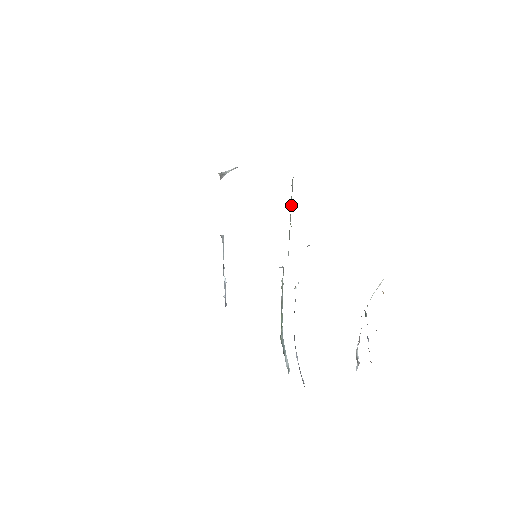
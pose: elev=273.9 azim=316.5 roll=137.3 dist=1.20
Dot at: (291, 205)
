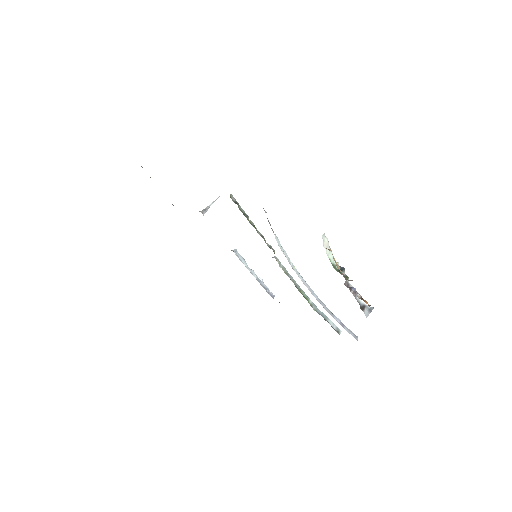
Dot at: occluded
